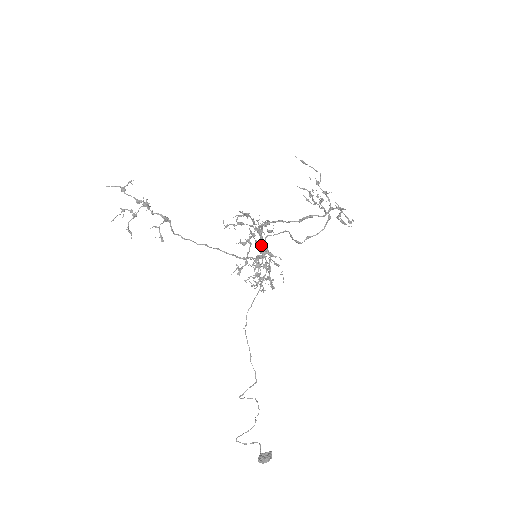
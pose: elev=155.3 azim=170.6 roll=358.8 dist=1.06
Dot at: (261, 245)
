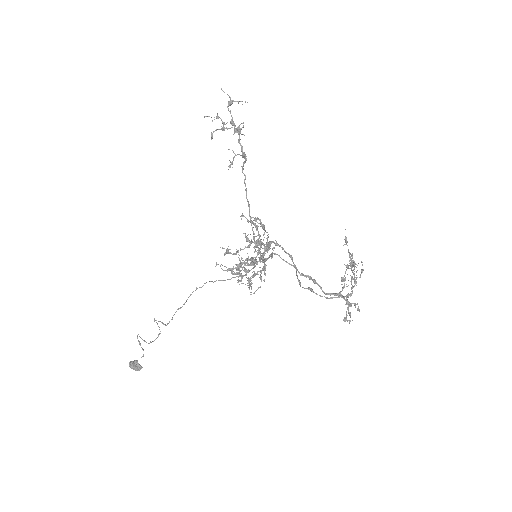
Dot at: occluded
